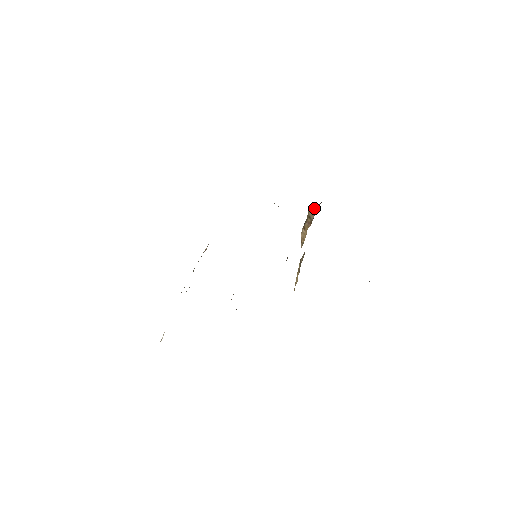
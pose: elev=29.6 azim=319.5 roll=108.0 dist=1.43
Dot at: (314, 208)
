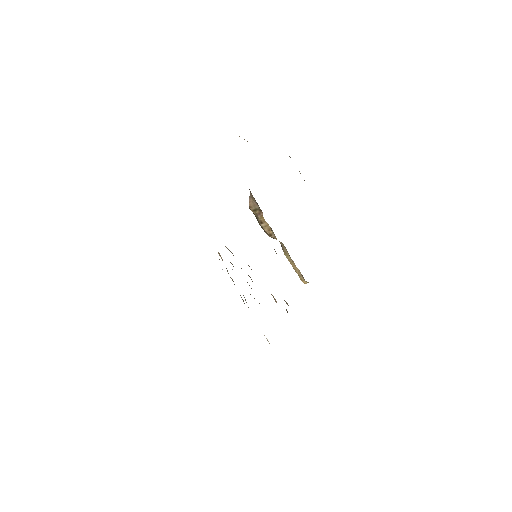
Dot at: (250, 200)
